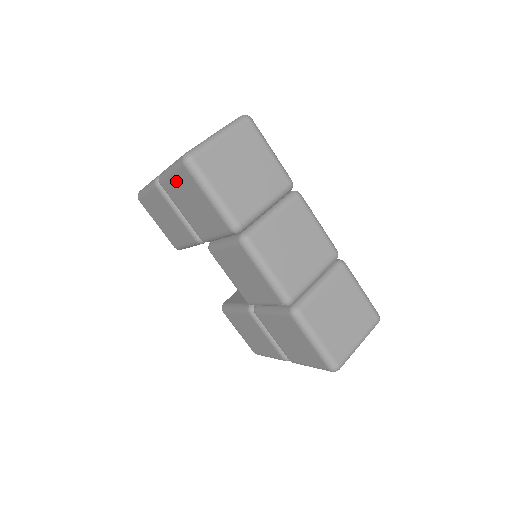
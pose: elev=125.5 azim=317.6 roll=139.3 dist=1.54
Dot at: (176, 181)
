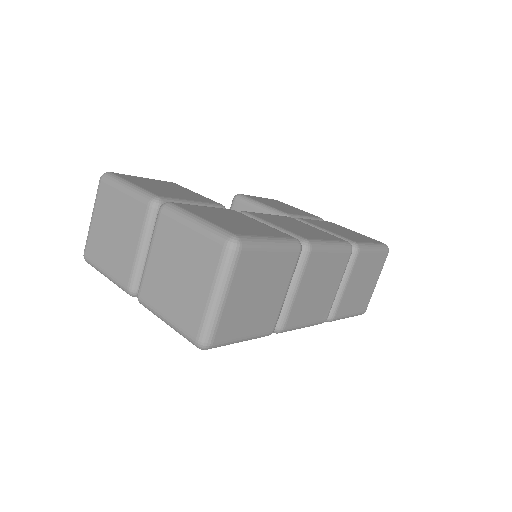
Dot at: occluded
